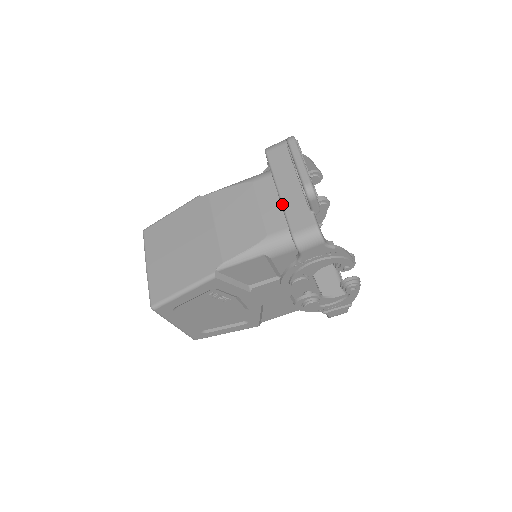
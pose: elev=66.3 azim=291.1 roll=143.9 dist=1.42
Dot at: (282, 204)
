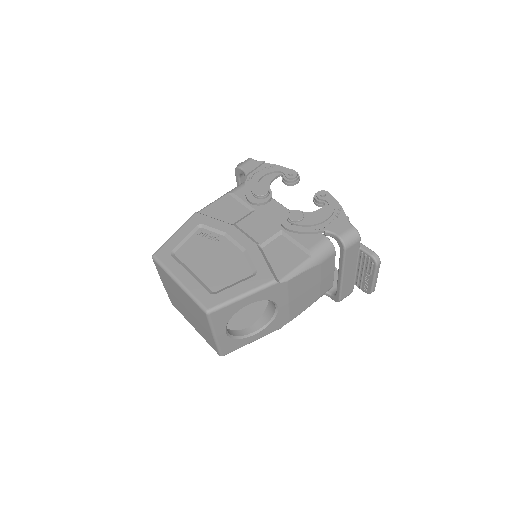
Dot at: occluded
